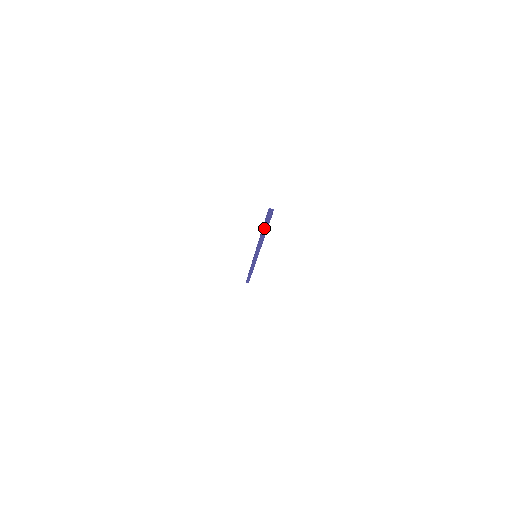
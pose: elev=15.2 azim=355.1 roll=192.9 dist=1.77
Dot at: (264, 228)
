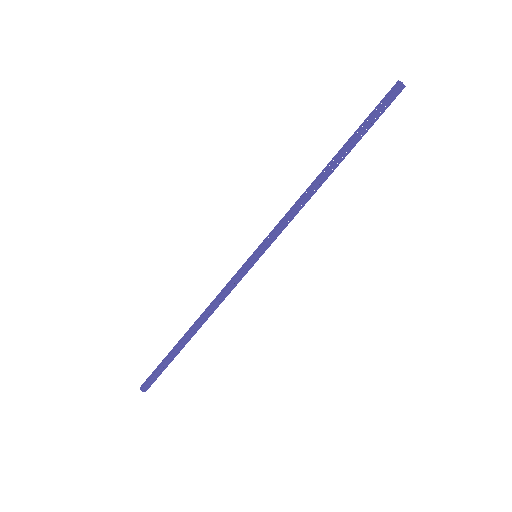
Dot at: (358, 135)
